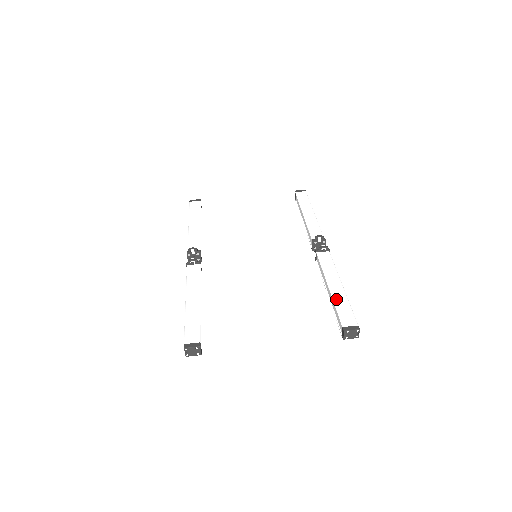
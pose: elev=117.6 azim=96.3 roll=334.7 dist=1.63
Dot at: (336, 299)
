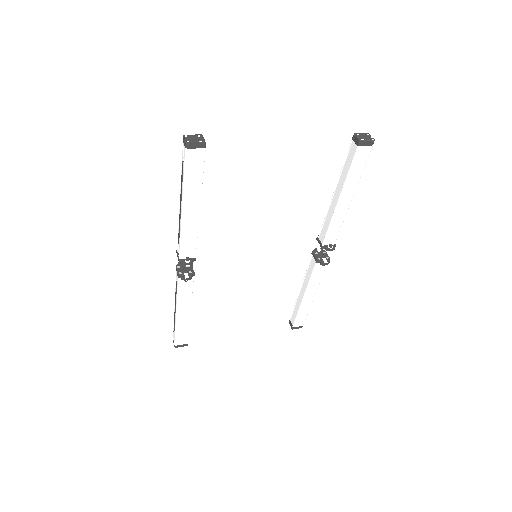
Dot at: (342, 174)
